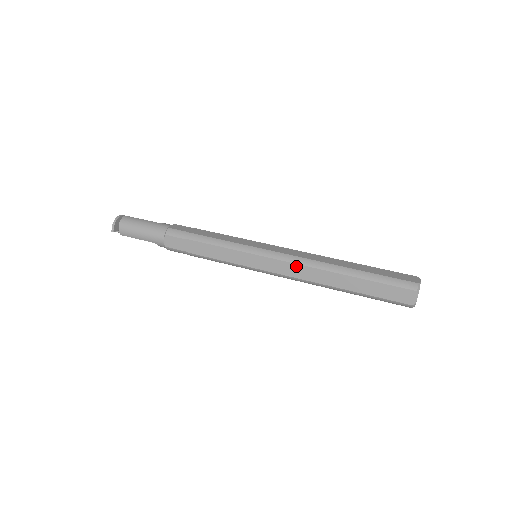
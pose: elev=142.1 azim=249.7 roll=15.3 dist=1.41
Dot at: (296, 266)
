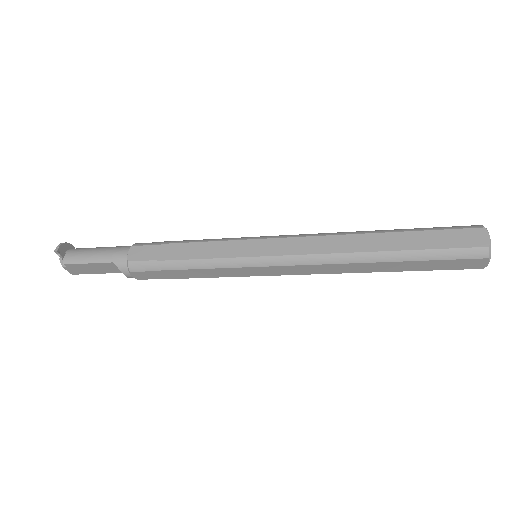
Dot at: (315, 239)
